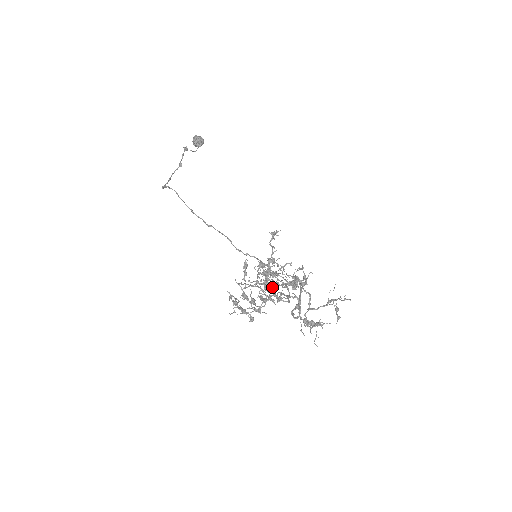
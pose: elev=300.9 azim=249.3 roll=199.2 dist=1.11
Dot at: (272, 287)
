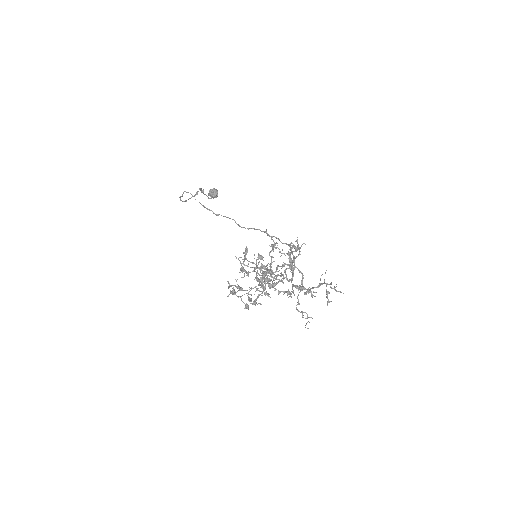
Dot at: (269, 269)
